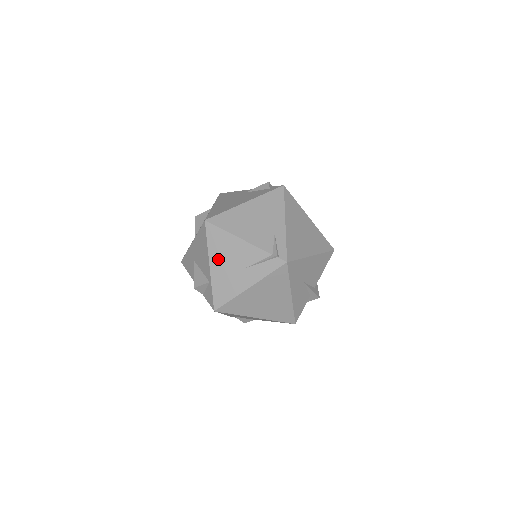
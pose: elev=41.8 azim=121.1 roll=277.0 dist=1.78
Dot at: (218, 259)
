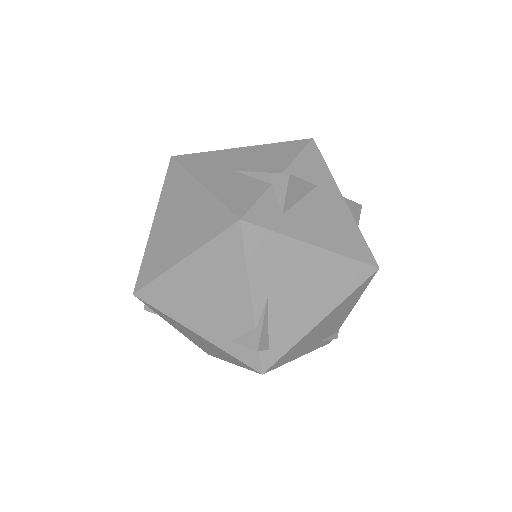
Dot at: occluded
